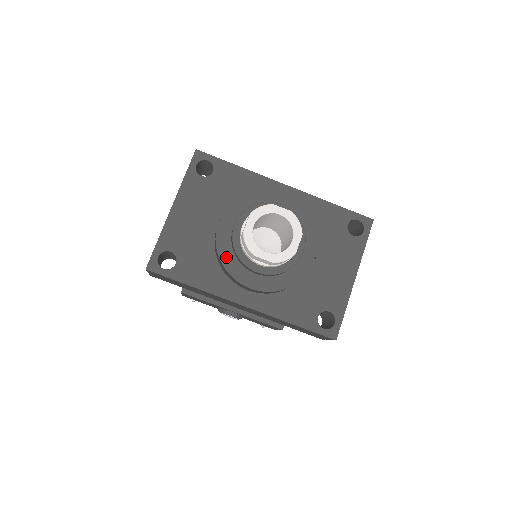
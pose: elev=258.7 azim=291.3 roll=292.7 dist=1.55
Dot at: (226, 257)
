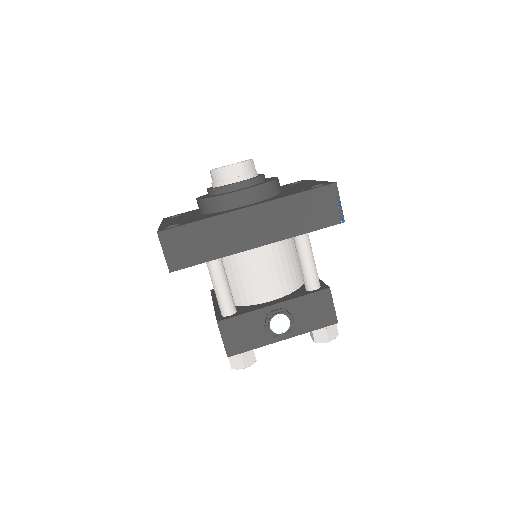
Dot at: (213, 196)
